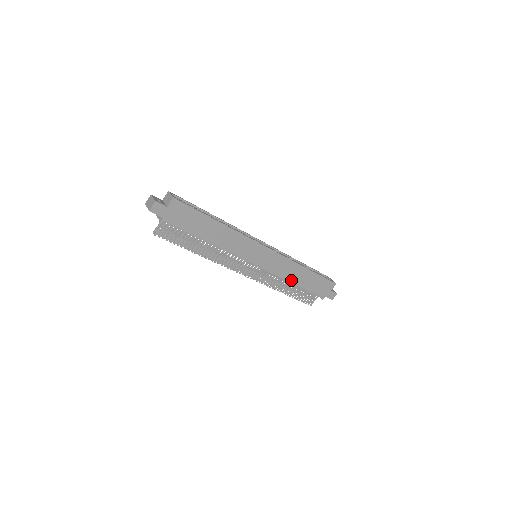
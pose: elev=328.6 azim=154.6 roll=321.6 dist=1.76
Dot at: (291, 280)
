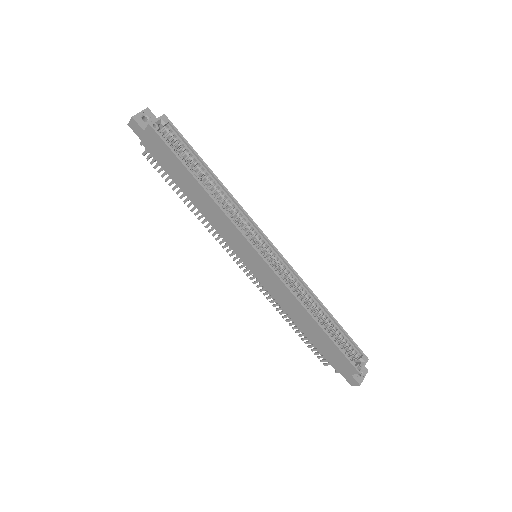
Dot at: (292, 316)
